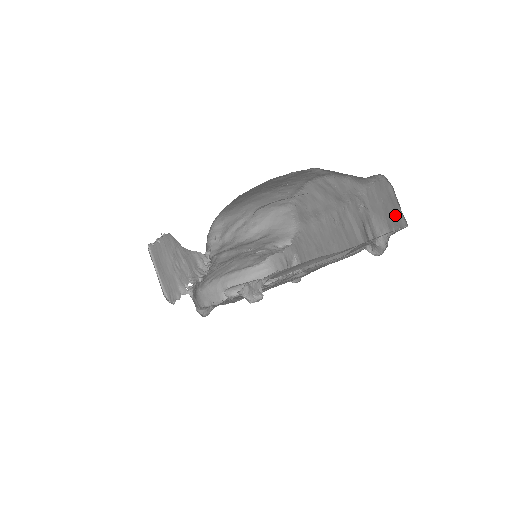
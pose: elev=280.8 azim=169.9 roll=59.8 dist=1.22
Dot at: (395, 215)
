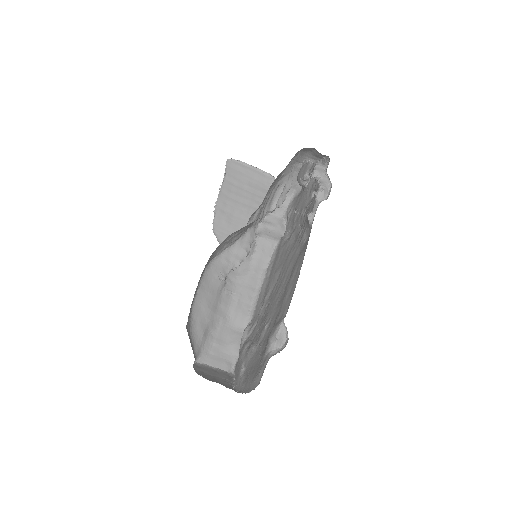
Dot at: occluded
